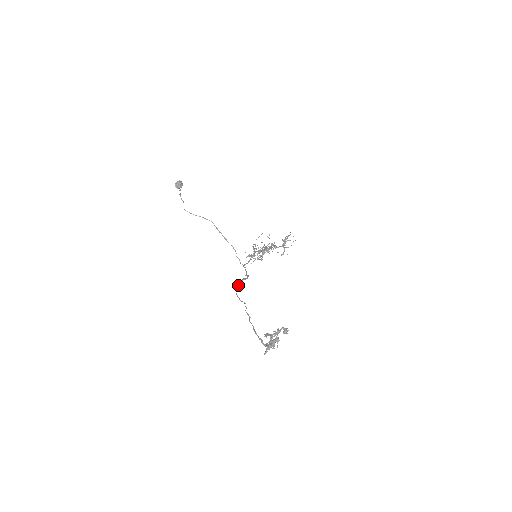
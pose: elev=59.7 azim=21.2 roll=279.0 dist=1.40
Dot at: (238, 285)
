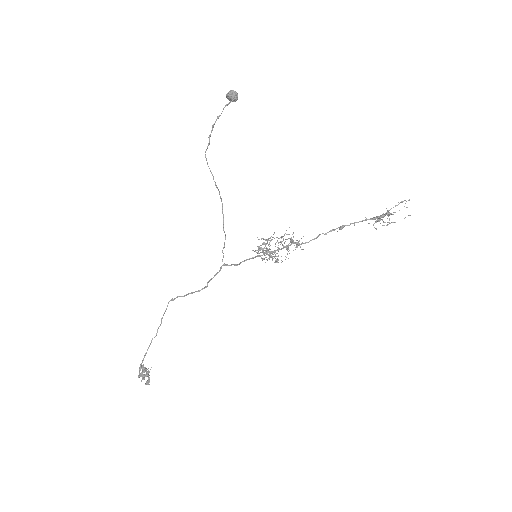
Dot at: occluded
